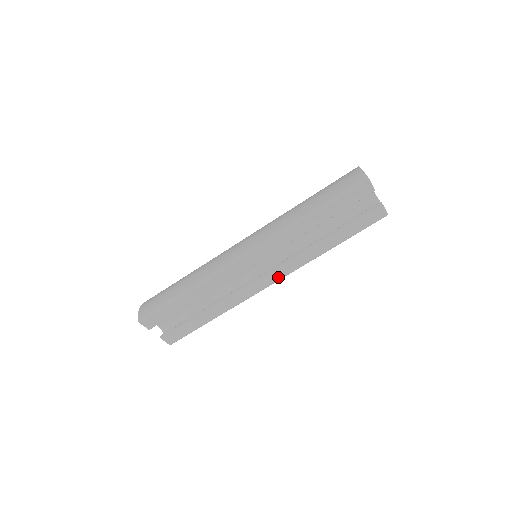
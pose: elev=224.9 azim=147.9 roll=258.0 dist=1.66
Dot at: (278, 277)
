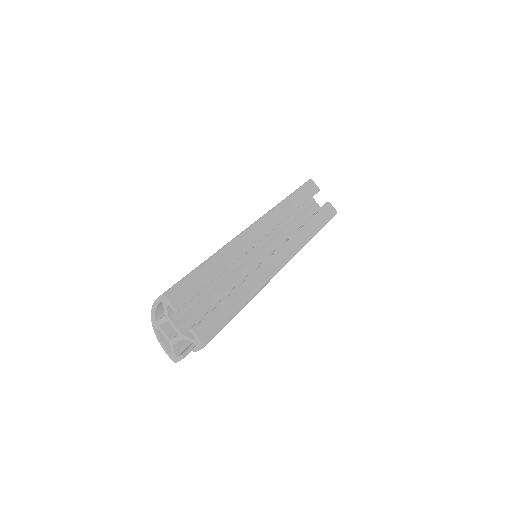
Dot at: (287, 256)
